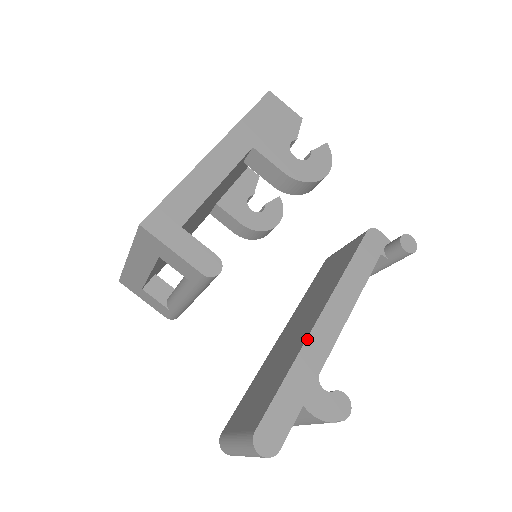
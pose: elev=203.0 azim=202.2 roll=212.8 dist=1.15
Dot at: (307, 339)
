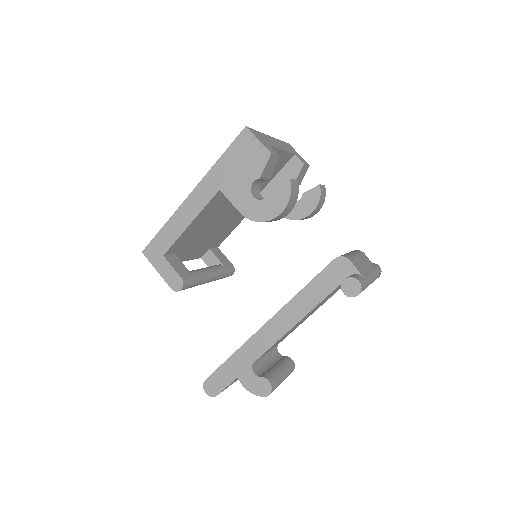
Dot at: (251, 337)
